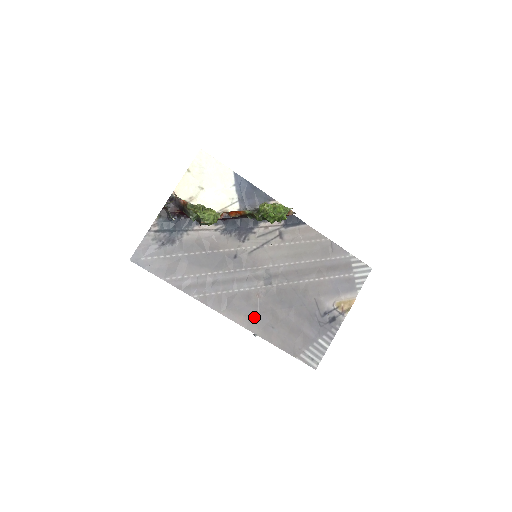
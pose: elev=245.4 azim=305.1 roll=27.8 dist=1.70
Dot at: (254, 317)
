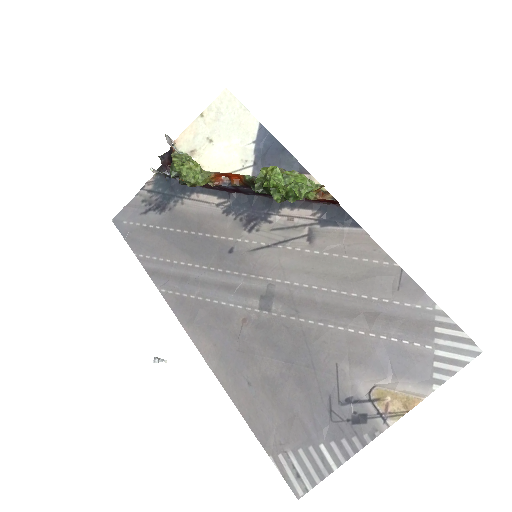
Dot at: (227, 353)
